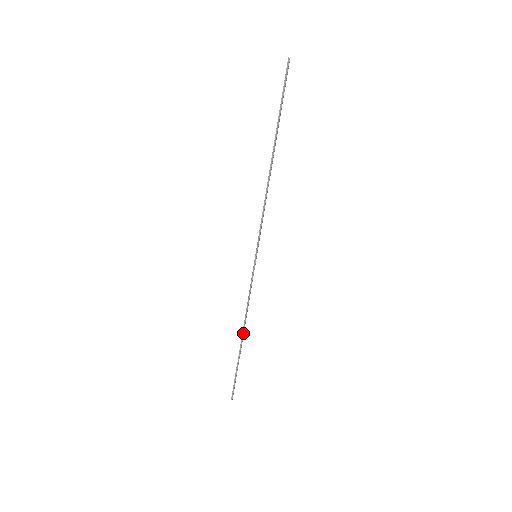
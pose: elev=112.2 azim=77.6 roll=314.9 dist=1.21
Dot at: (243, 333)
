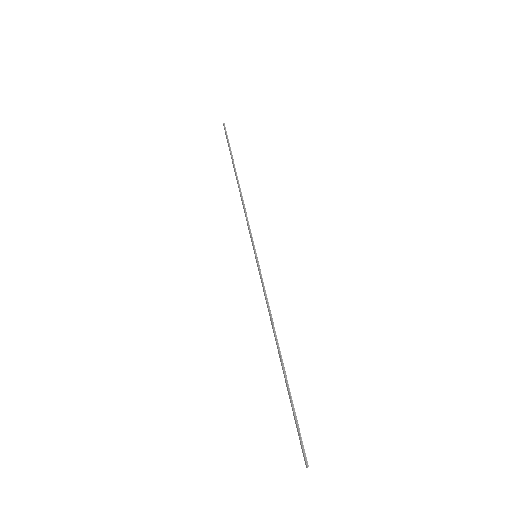
Dot at: (278, 345)
